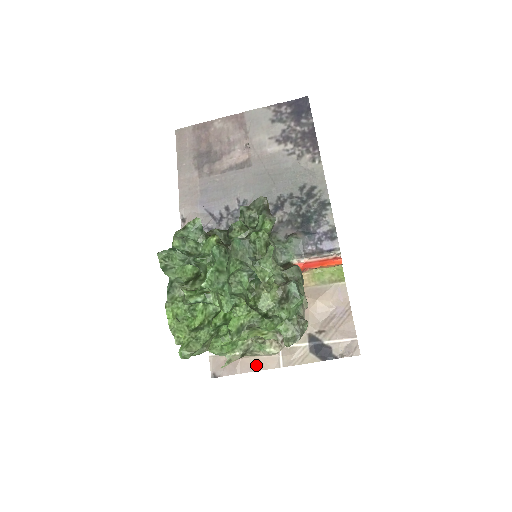
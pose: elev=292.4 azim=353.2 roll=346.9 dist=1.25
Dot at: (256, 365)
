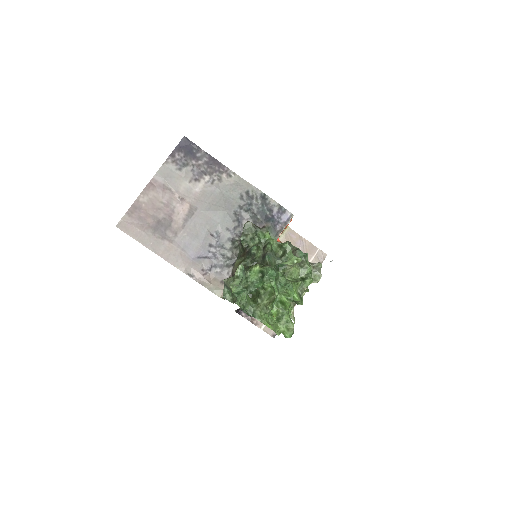
Dot at: occluded
